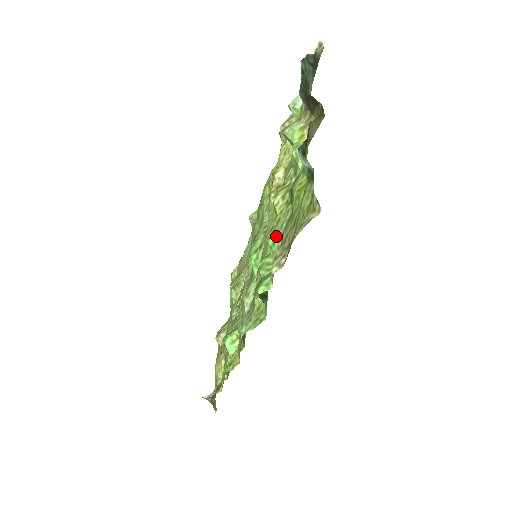
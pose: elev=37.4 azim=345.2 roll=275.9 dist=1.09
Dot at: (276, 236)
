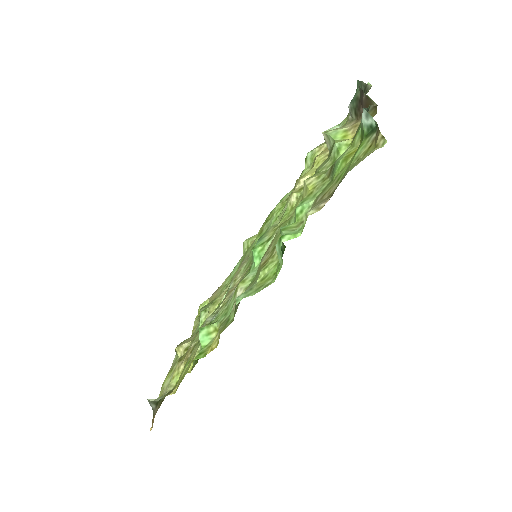
Dot at: (307, 203)
